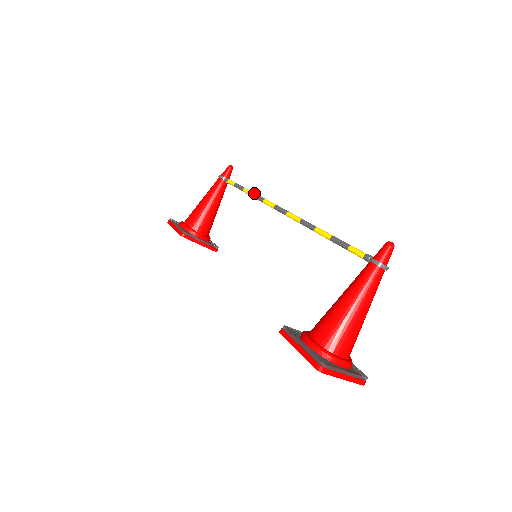
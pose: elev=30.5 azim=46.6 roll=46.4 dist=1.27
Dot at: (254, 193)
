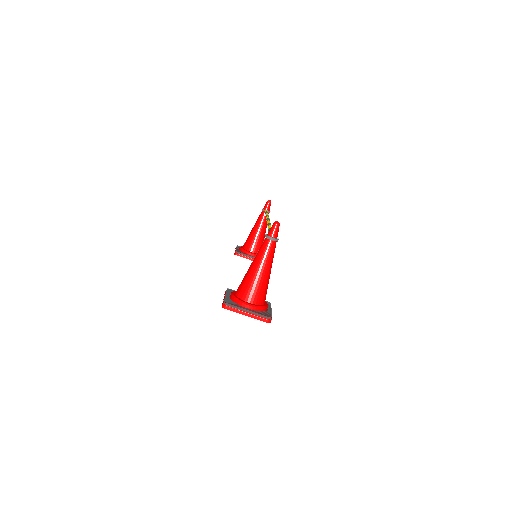
Dot at: (266, 214)
